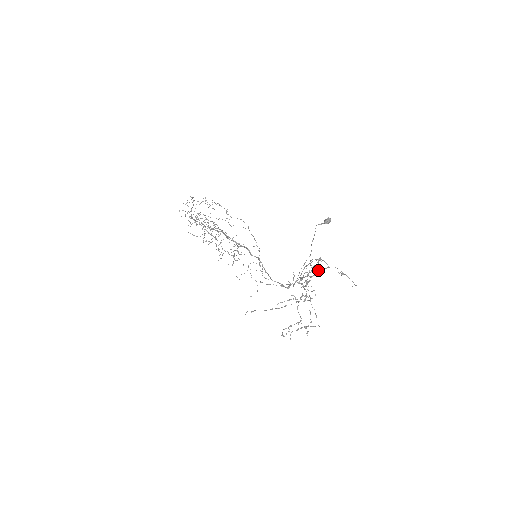
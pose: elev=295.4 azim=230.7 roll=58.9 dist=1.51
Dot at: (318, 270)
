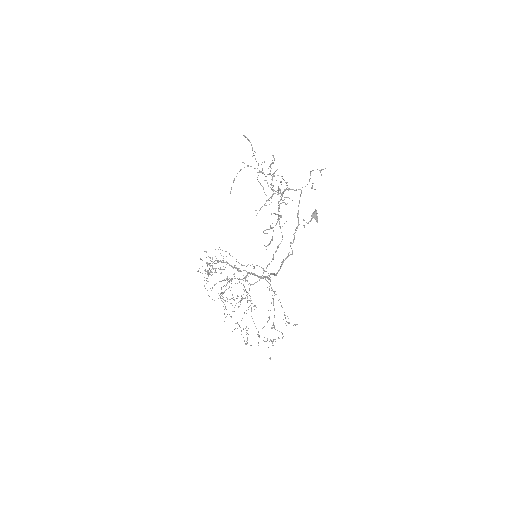
Dot at: (287, 185)
